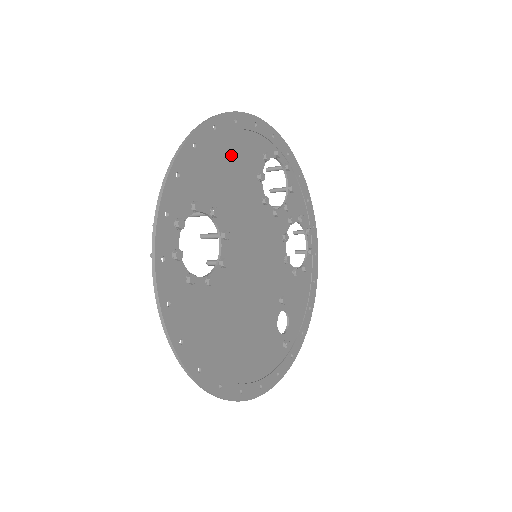
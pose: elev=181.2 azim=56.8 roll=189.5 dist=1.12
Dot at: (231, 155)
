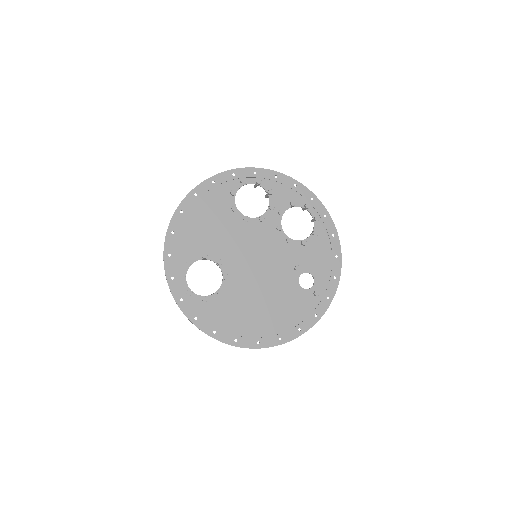
Dot at: (202, 215)
